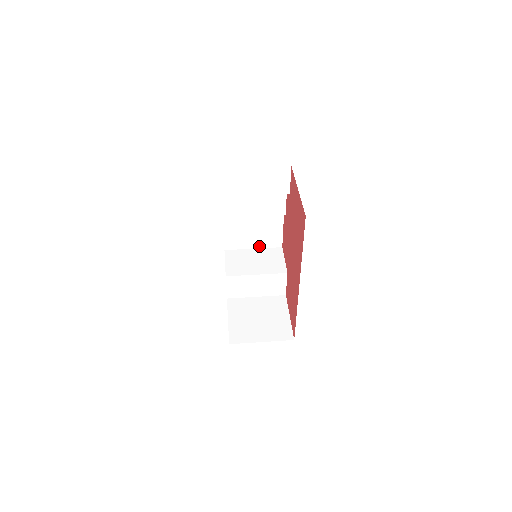
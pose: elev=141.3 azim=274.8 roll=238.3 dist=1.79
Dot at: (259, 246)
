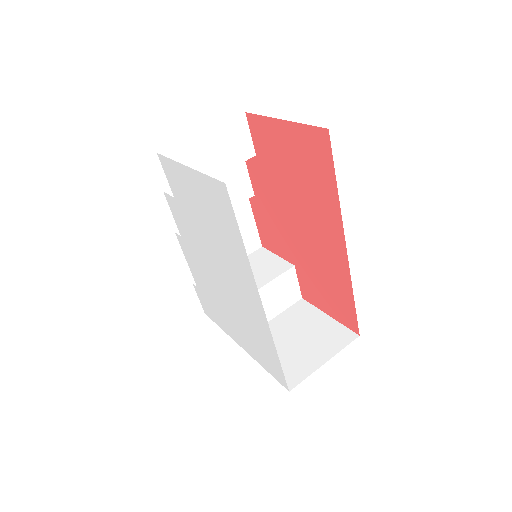
Dot at: occluded
